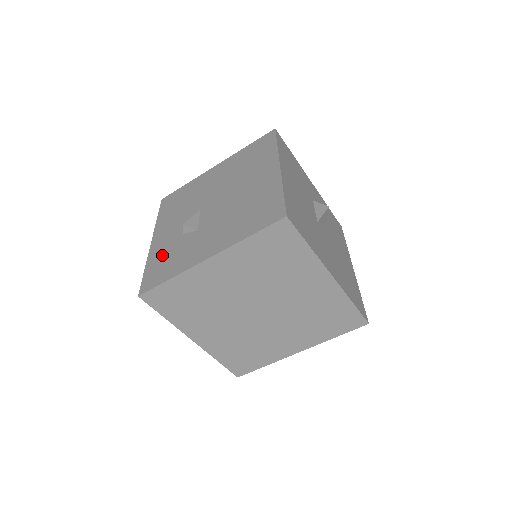
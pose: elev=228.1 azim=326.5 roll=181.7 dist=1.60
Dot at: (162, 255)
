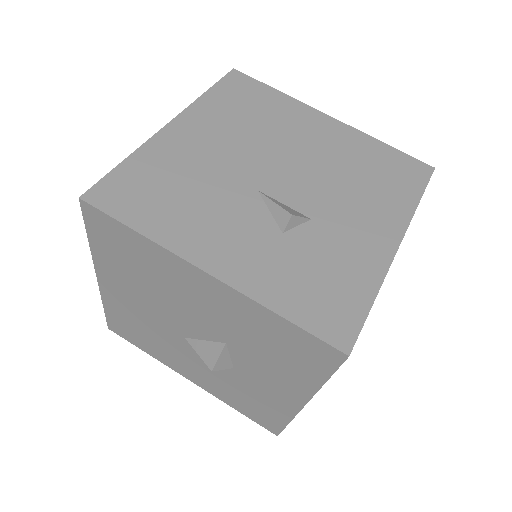
Dot at: (290, 278)
